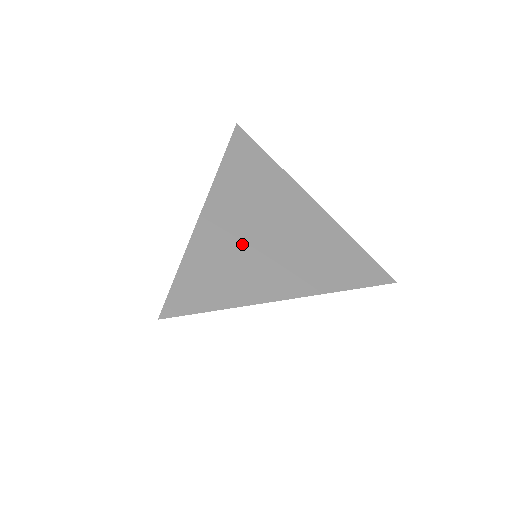
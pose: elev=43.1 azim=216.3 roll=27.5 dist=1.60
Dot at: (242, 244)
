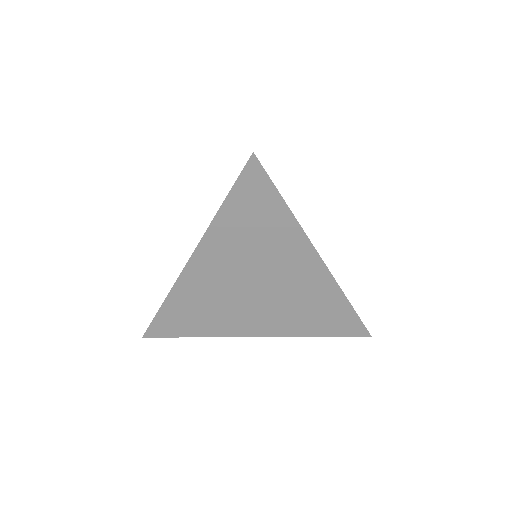
Dot at: occluded
